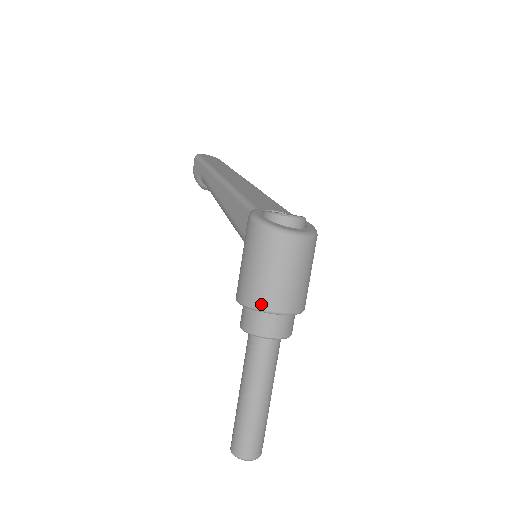
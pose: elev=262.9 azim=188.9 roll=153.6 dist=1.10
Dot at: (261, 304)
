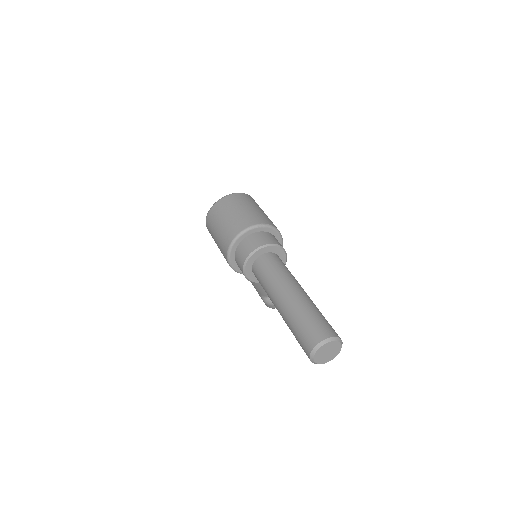
Dot at: (227, 244)
